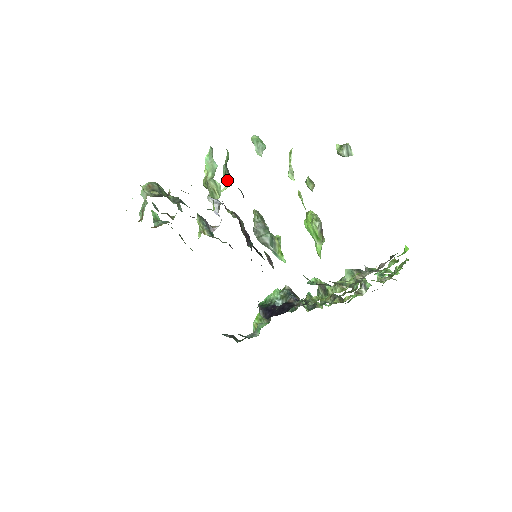
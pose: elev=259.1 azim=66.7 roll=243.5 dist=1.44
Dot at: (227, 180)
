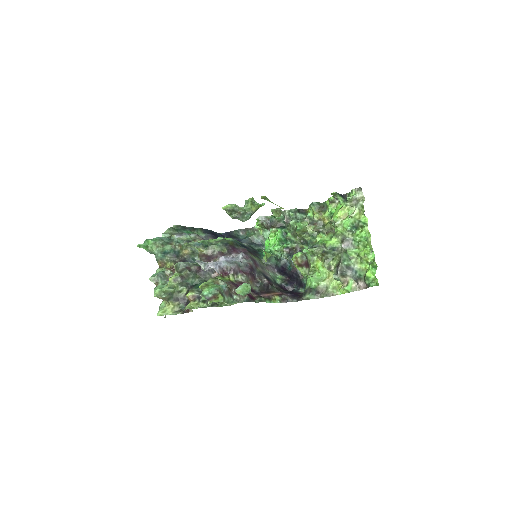
Dot at: (232, 301)
